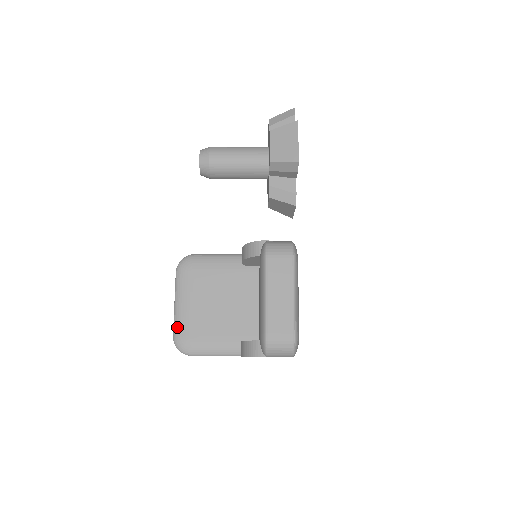
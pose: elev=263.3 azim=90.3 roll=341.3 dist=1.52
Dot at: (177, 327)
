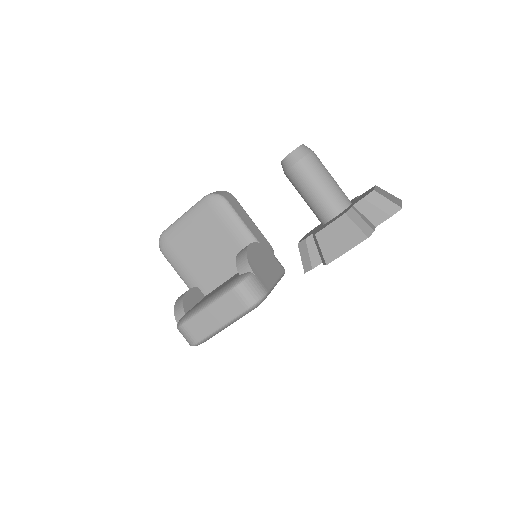
Dot at: (169, 231)
